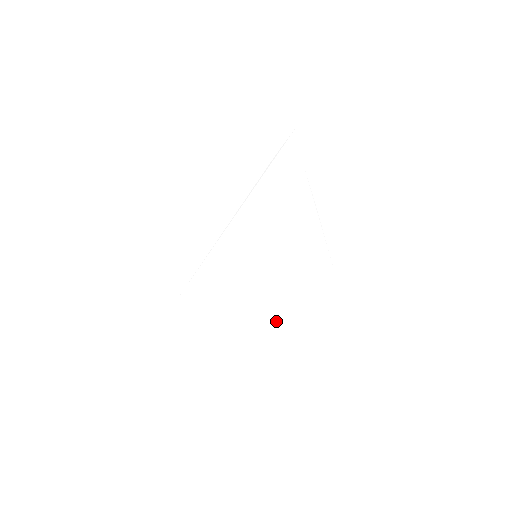
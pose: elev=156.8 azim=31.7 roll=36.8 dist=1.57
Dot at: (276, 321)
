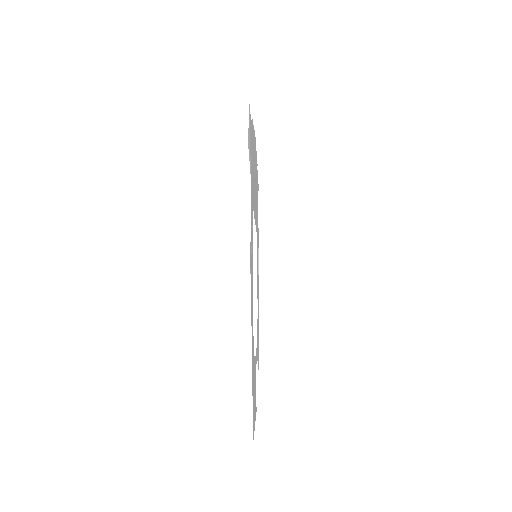
Dot at: (255, 398)
